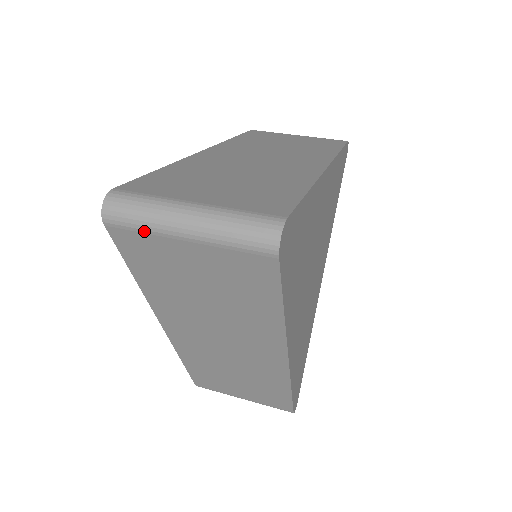
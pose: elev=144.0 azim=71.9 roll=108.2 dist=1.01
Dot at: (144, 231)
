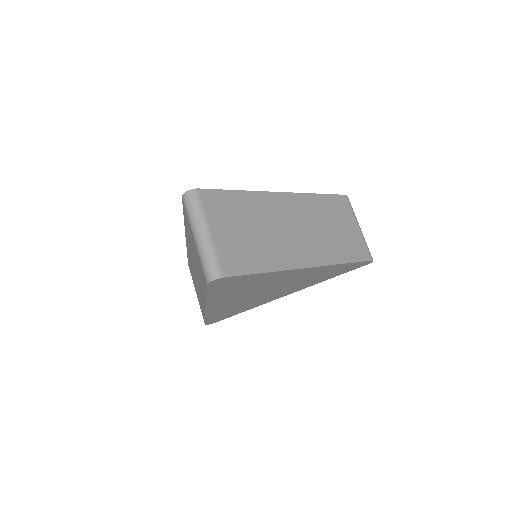
Dot at: (188, 217)
